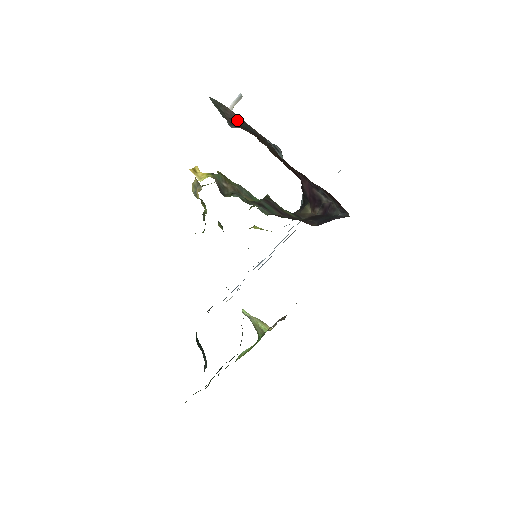
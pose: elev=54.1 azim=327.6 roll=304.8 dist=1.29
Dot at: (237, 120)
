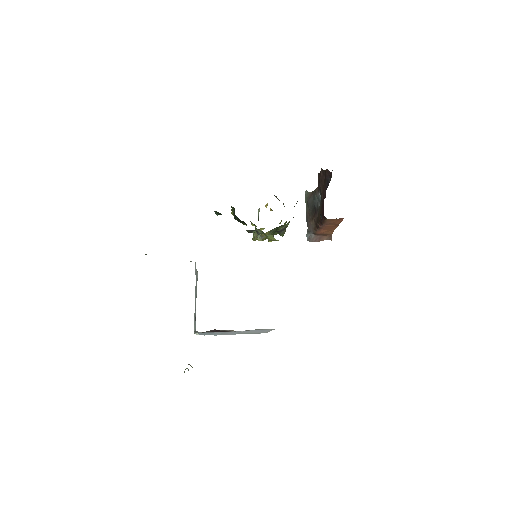
Dot at: (311, 197)
